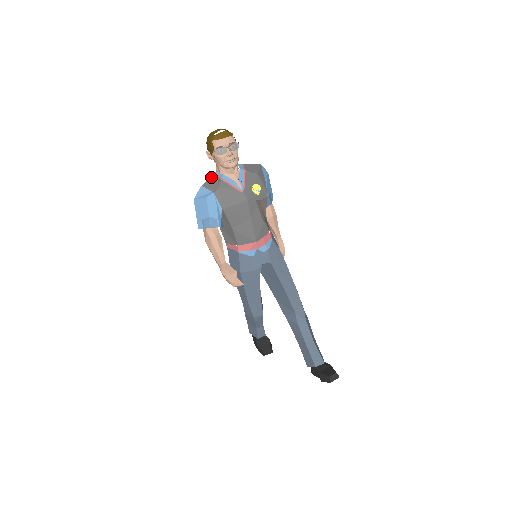
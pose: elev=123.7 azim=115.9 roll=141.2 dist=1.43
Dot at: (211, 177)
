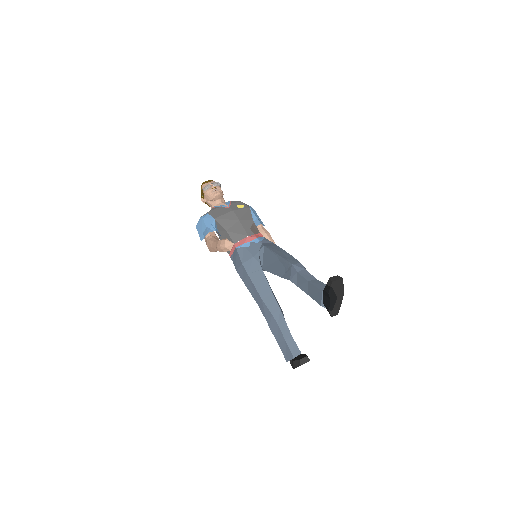
Dot at: occluded
